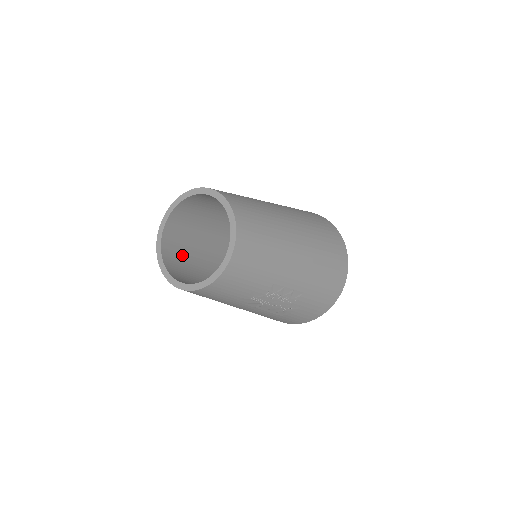
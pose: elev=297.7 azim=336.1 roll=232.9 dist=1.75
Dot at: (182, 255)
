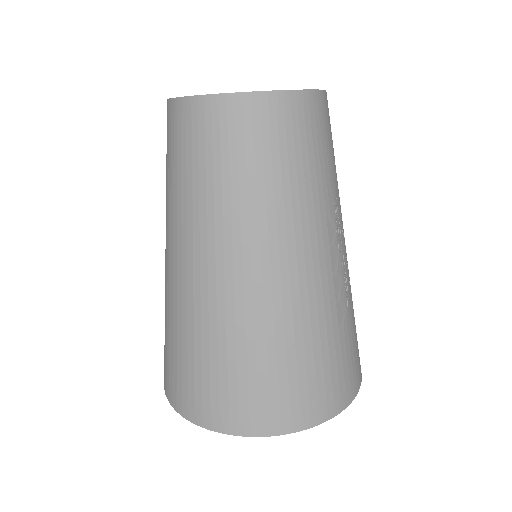
Dot at: occluded
